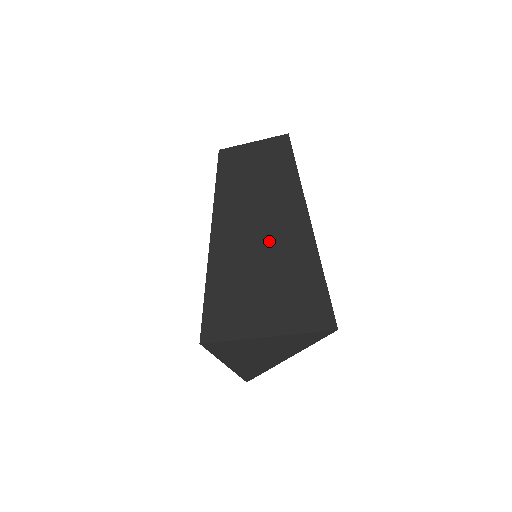
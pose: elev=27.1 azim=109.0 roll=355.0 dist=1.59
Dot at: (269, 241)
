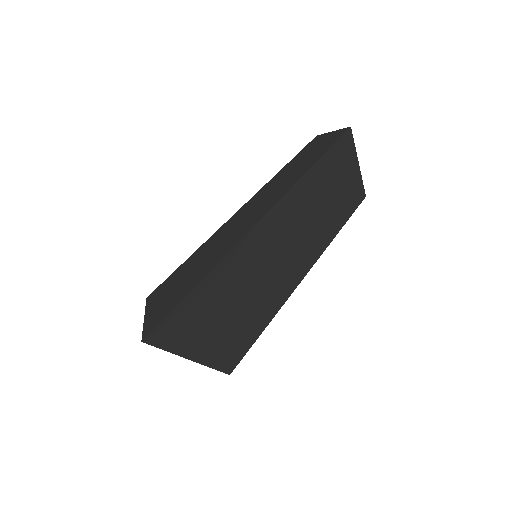
Dot at: (225, 239)
